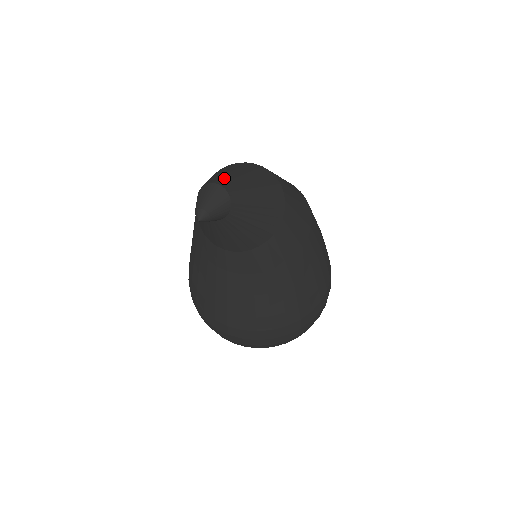
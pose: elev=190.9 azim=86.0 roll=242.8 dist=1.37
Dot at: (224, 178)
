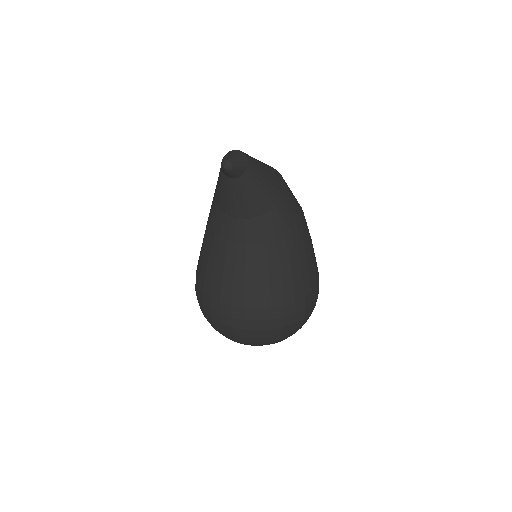
Dot at: occluded
